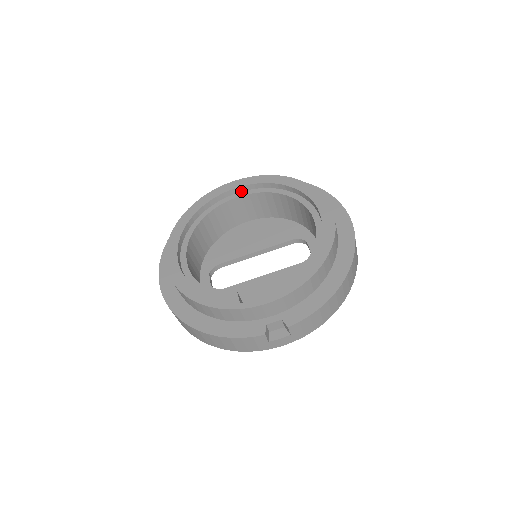
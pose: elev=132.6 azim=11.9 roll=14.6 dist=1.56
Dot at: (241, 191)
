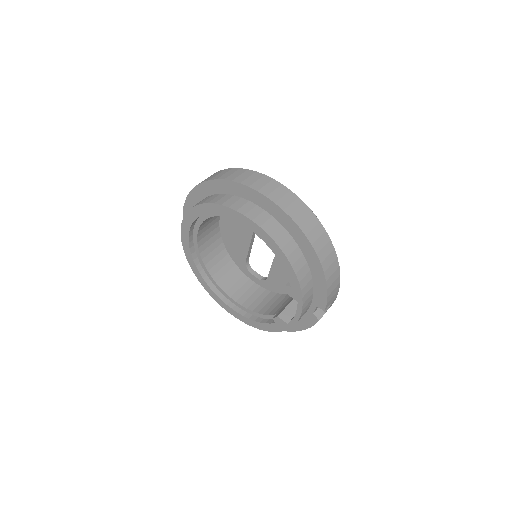
Dot at: (193, 229)
